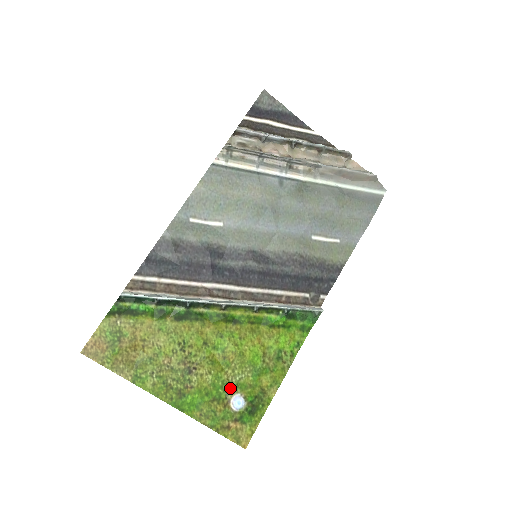
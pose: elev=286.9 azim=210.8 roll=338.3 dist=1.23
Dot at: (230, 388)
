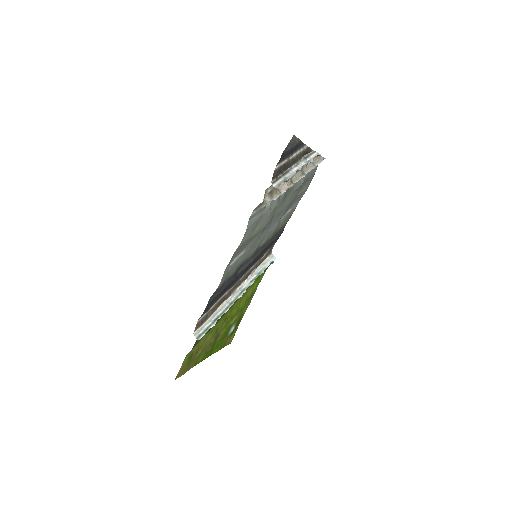
Dot at: (230, 327)
